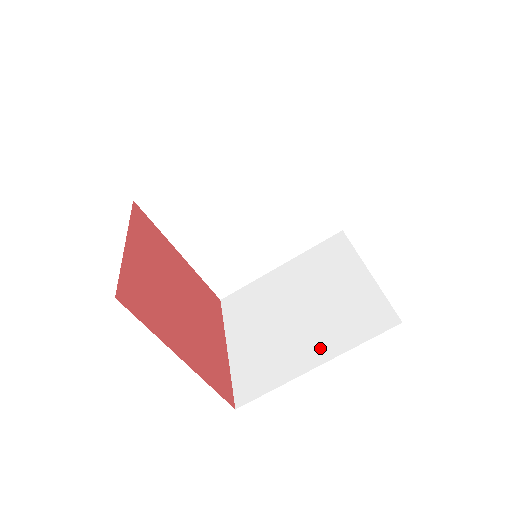
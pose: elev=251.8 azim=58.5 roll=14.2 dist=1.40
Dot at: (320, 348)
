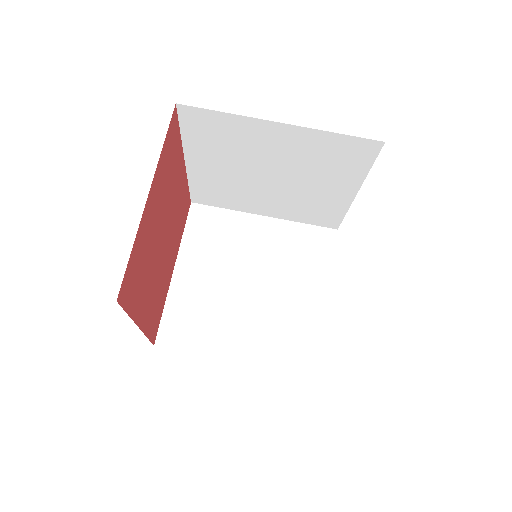
Dot at: occluded
